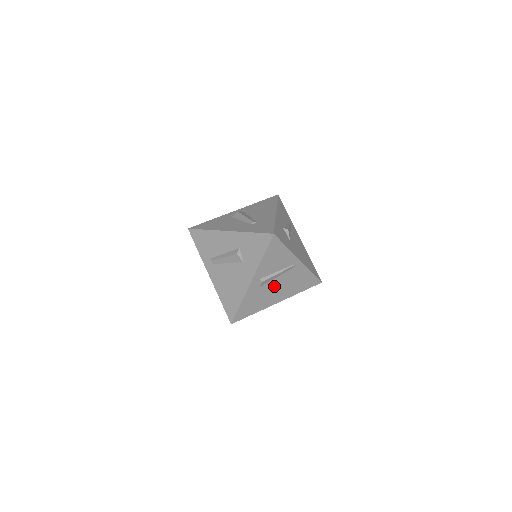
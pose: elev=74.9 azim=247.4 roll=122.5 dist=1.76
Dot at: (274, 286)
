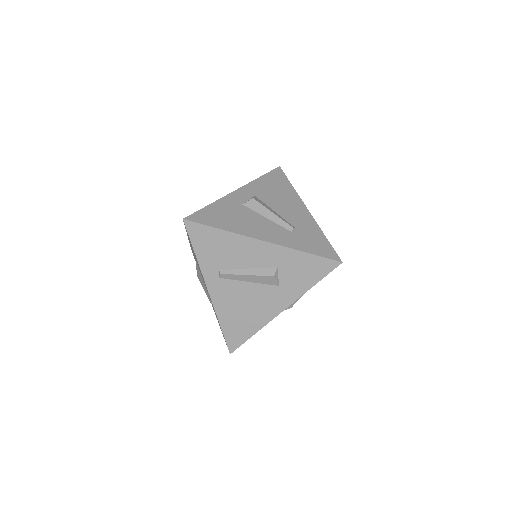
Dot at: occluded
